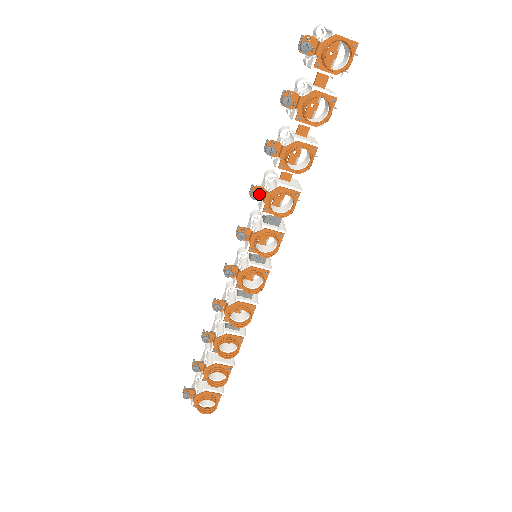
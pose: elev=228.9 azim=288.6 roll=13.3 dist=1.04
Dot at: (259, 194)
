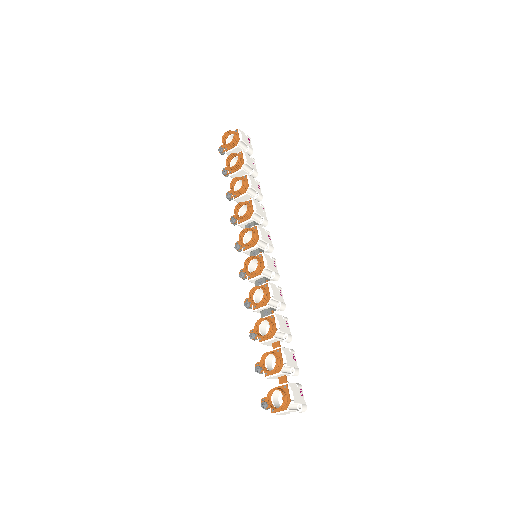
Dot at: (234, 218)
